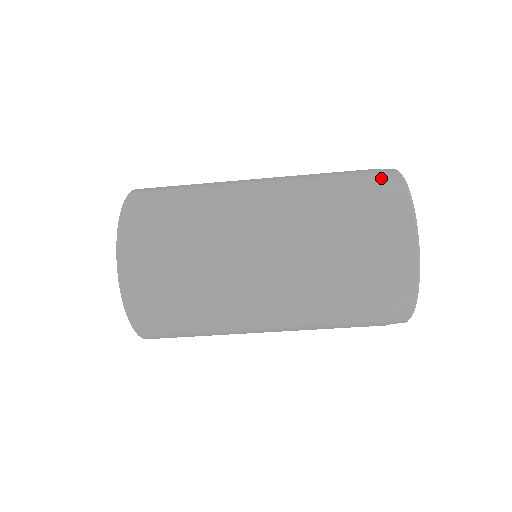
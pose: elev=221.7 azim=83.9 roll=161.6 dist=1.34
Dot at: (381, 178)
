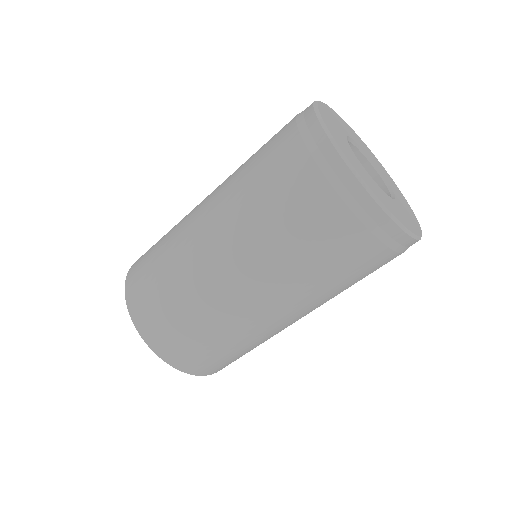
Dot at: (307, 153)
